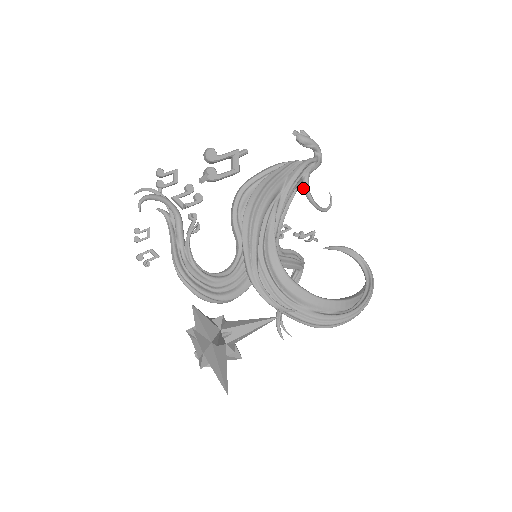
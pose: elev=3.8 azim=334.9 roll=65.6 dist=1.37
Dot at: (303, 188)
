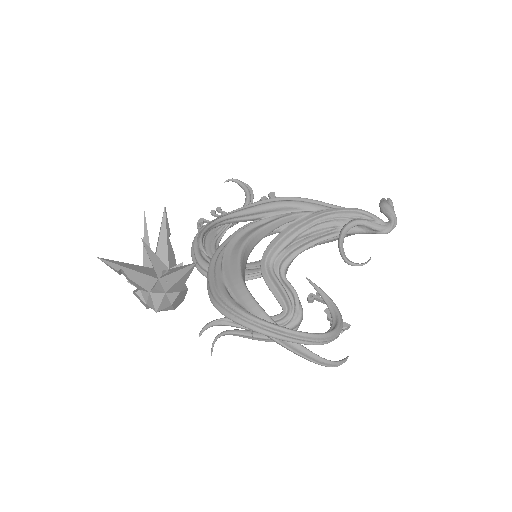
Dot at: (342, 228)
